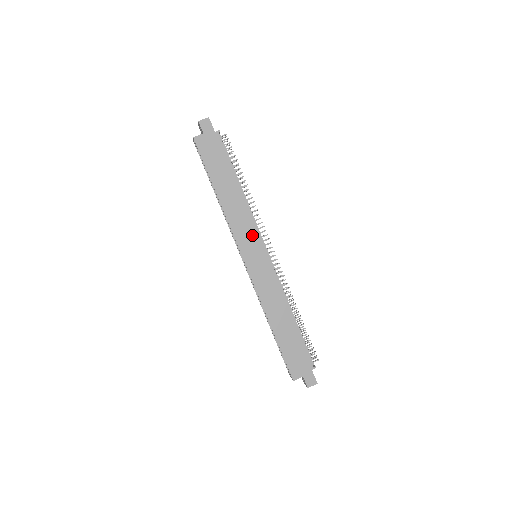
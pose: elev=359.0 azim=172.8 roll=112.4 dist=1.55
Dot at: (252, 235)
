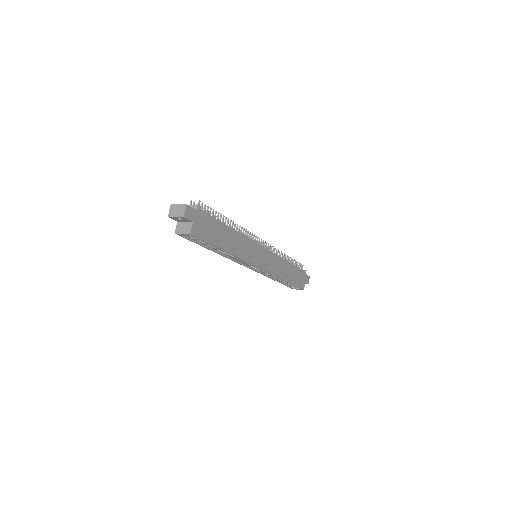
Dot at: (254, 249)
